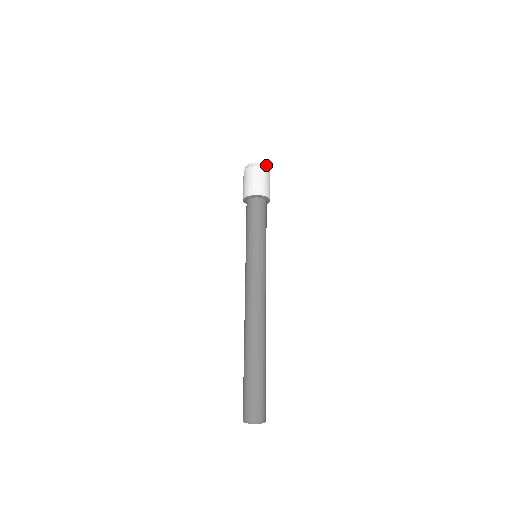
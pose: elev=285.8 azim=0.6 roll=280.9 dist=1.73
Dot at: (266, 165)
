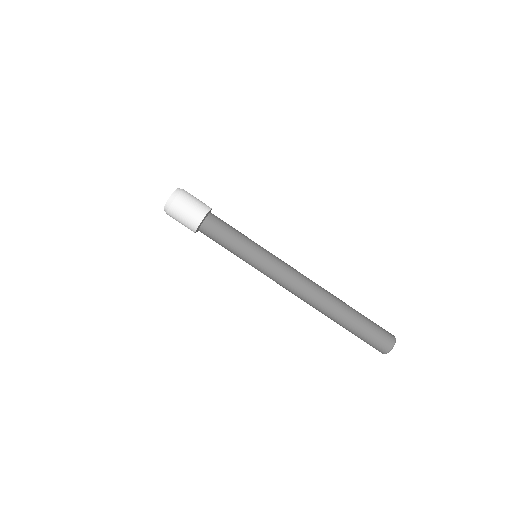
Dot at: (174, 192)
